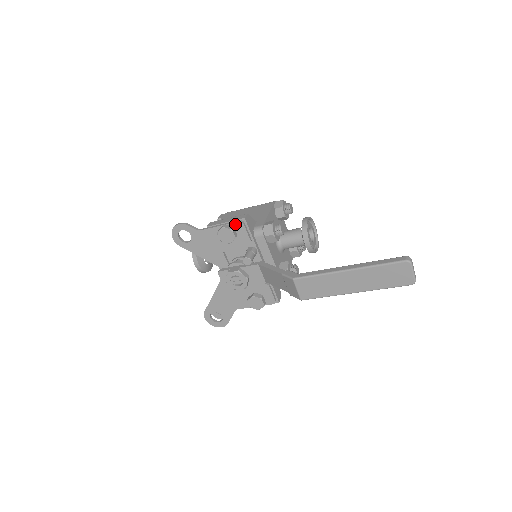
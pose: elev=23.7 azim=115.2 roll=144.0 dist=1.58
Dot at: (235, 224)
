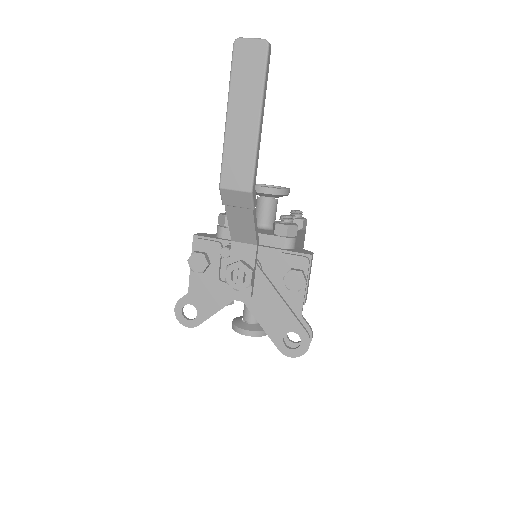
Dot at: (194, 248)
